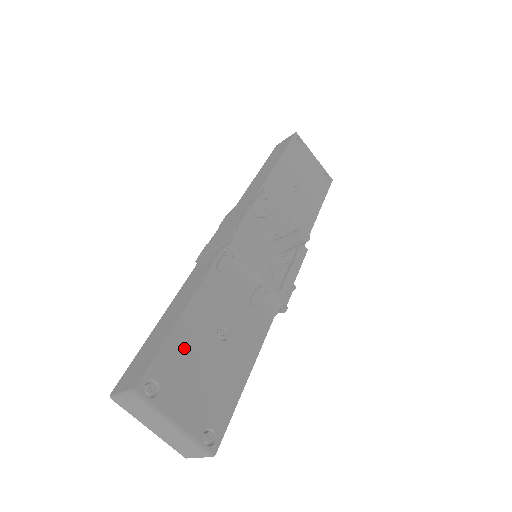
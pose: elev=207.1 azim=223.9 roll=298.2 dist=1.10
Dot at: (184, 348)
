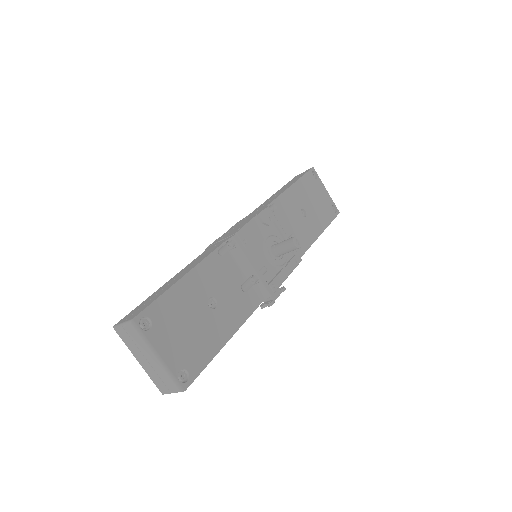
Dot at: (178, 303)
